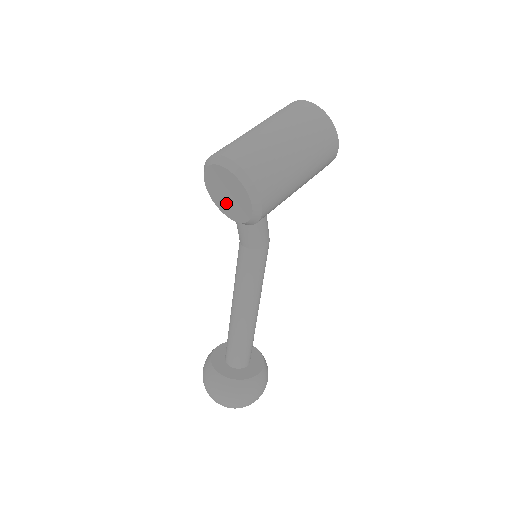
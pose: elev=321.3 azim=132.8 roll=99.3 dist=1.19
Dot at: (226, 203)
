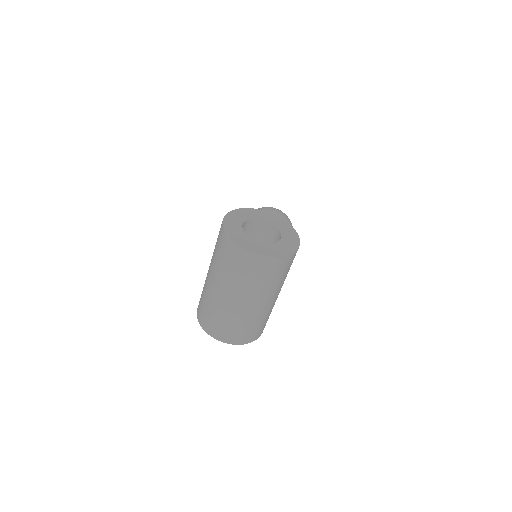
Dot at: occluded
